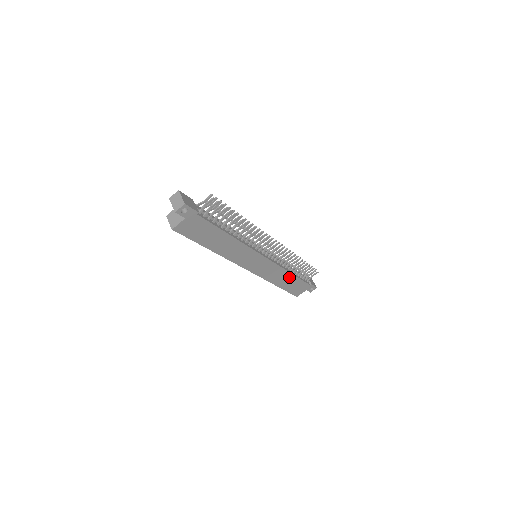
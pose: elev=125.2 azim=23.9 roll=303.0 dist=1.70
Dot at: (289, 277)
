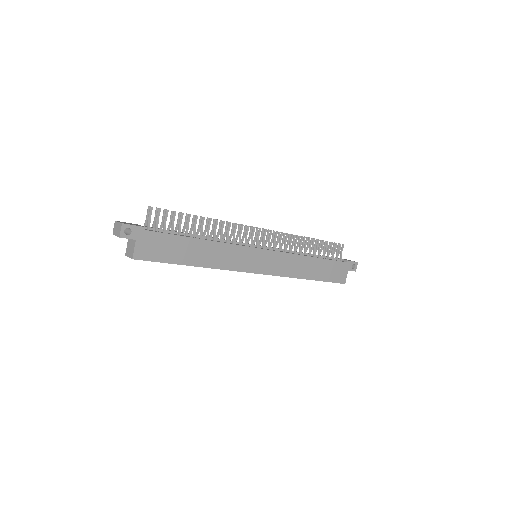
Dot at: (313, 263)
